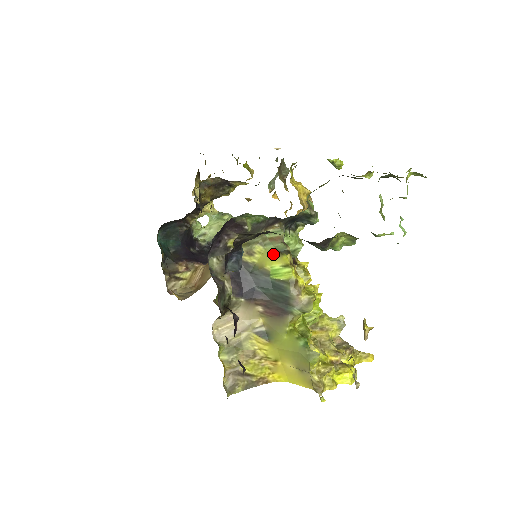
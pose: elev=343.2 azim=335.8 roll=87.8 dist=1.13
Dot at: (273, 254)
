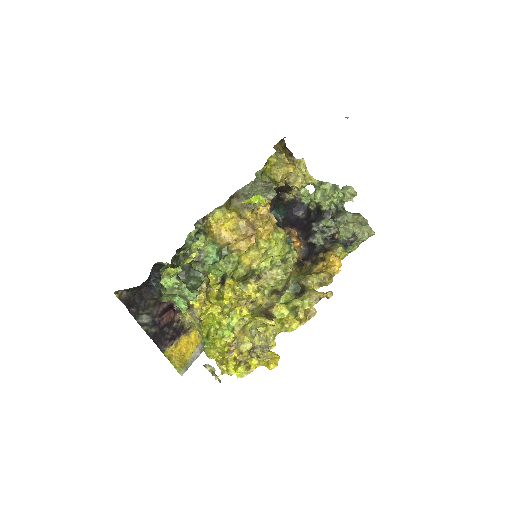
Dot at: occluded
